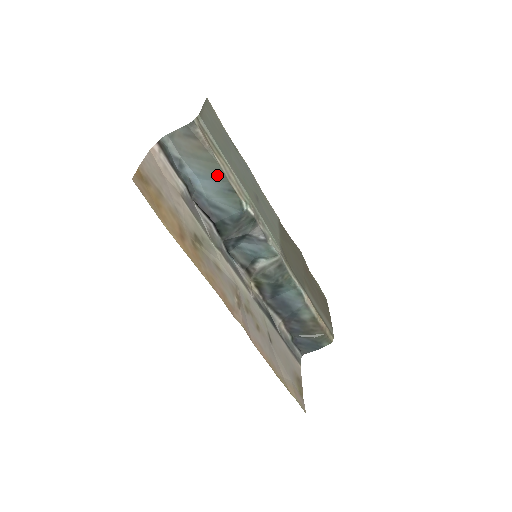
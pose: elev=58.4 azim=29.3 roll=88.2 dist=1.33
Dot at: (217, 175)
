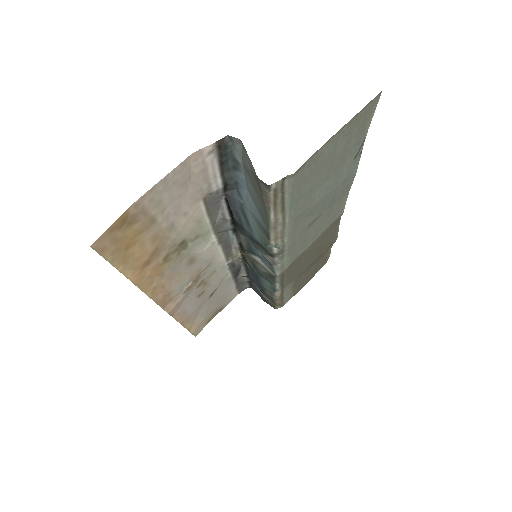
Dot at: (263, 216)
